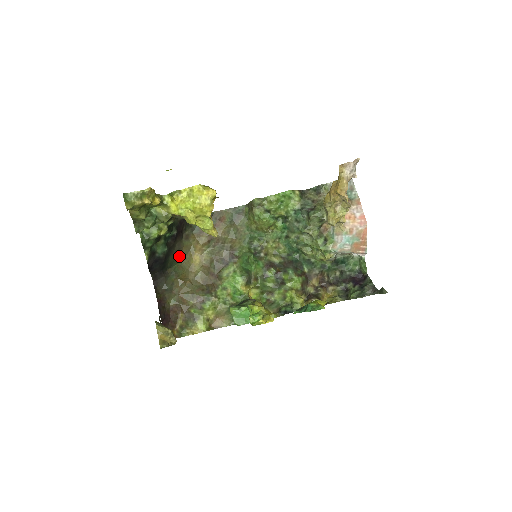
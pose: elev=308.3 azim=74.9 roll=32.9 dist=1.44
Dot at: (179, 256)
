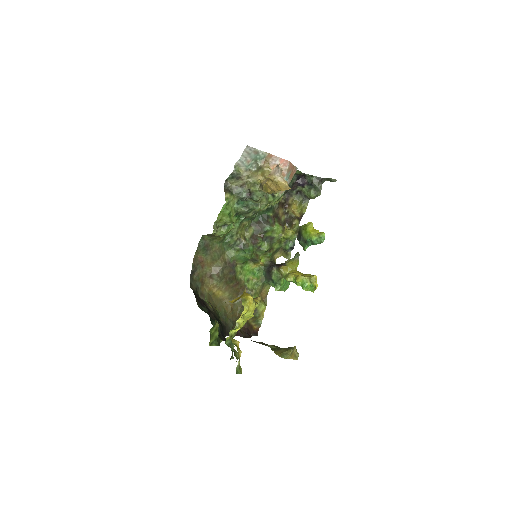
Dot at: (214, 308)
